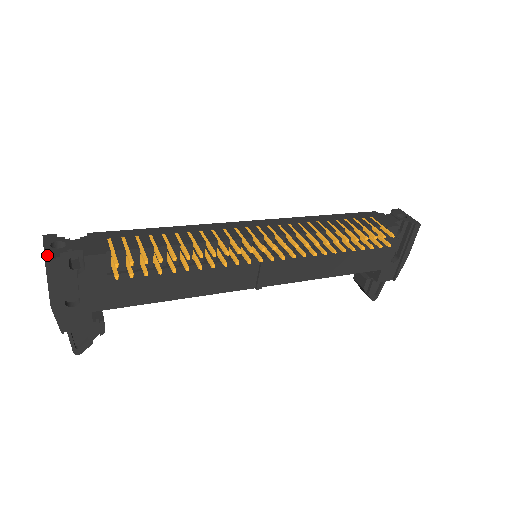
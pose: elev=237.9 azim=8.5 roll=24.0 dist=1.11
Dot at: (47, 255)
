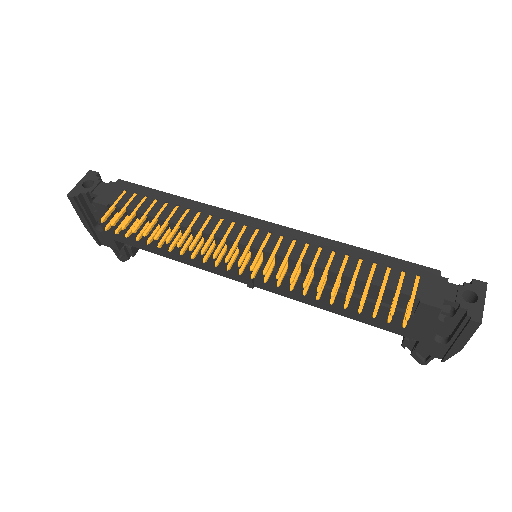
Dot at: (72, 191)
